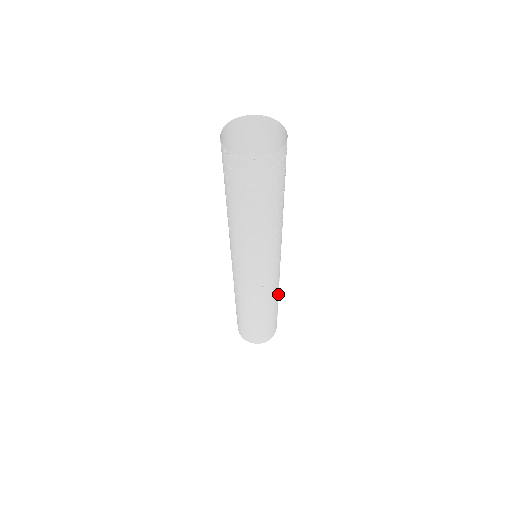
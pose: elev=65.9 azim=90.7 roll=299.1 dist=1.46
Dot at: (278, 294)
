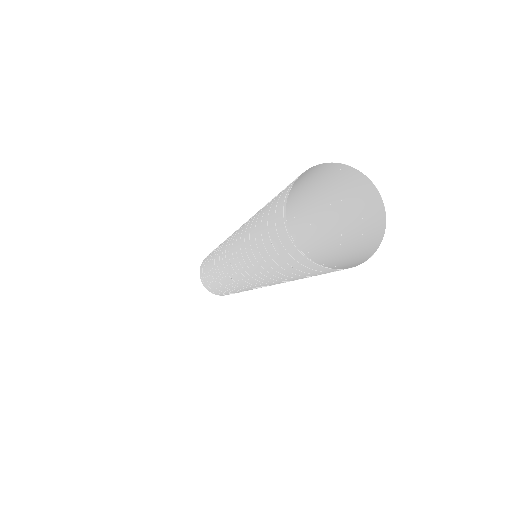
Dot at: occluded
